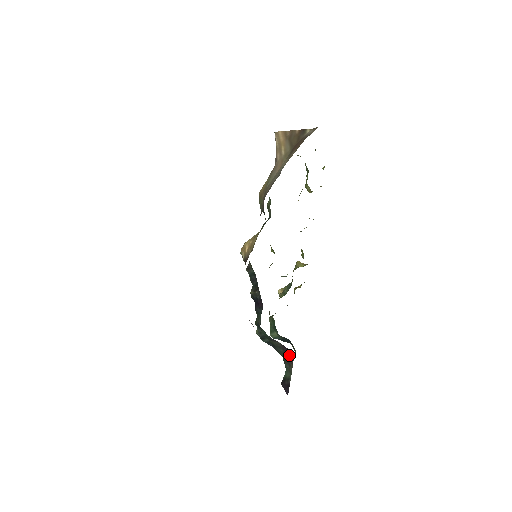
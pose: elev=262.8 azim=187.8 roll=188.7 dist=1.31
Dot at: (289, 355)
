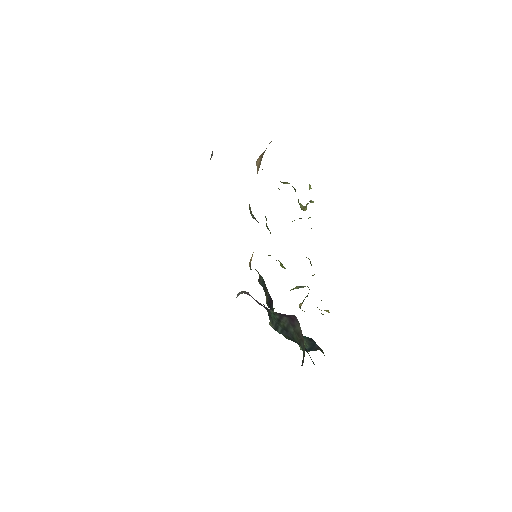
Dot at: (297, 327)
